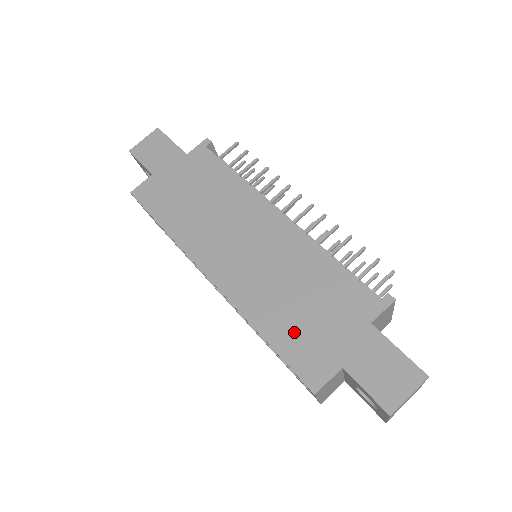
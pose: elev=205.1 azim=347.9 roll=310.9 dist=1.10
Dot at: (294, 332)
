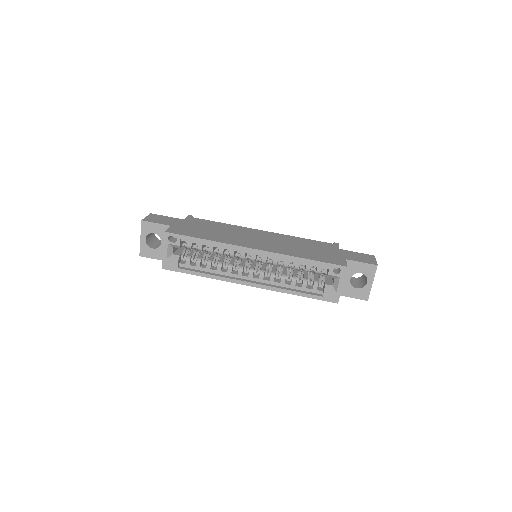
Dot at: (316, 255)
